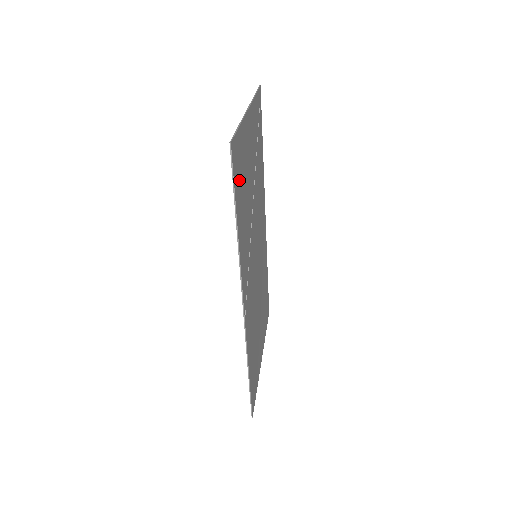
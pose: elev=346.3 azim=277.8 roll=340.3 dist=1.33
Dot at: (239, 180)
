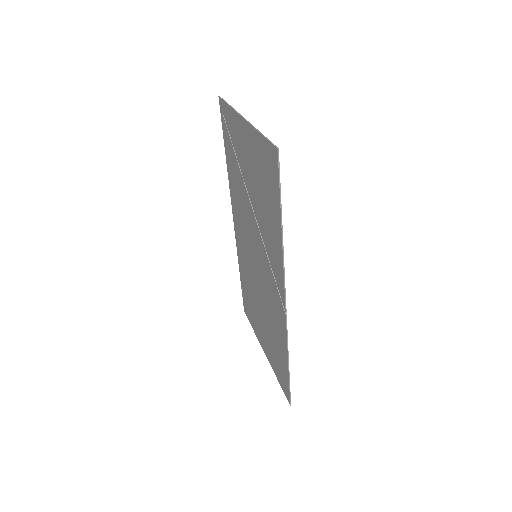
Dot at: (271, 183)
